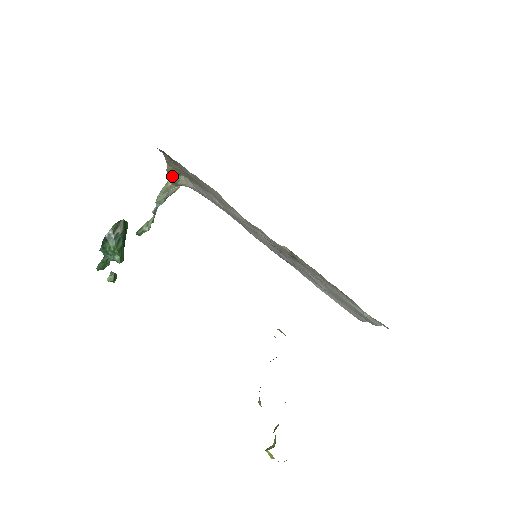
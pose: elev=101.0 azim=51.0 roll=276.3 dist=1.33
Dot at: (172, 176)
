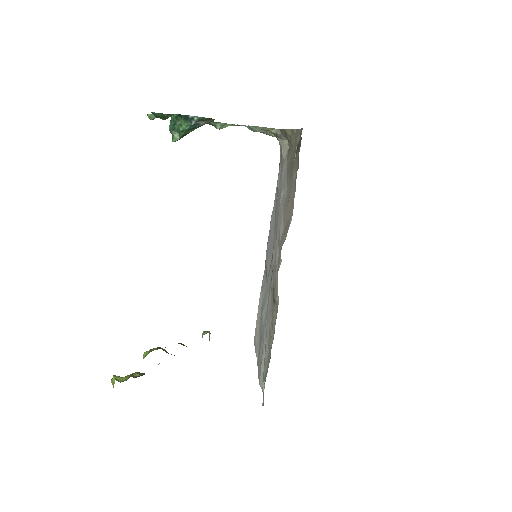
Dot at: (282, 133)
